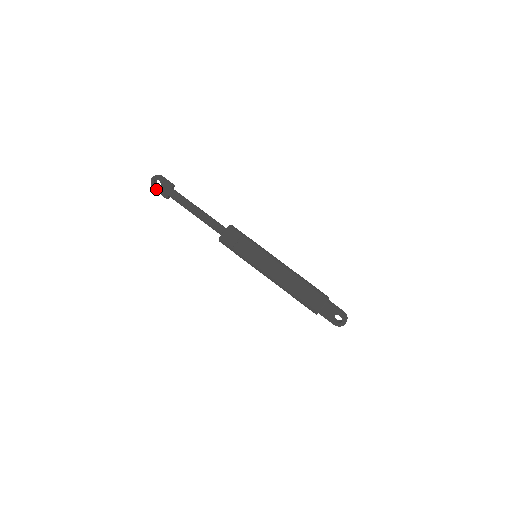
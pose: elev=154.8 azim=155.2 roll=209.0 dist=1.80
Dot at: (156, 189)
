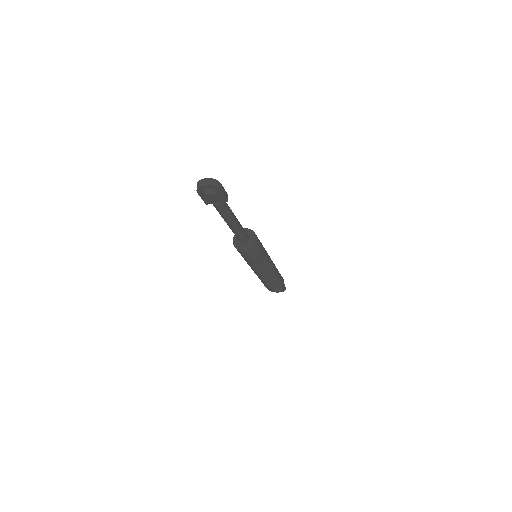
Dot at: (201, 194)
